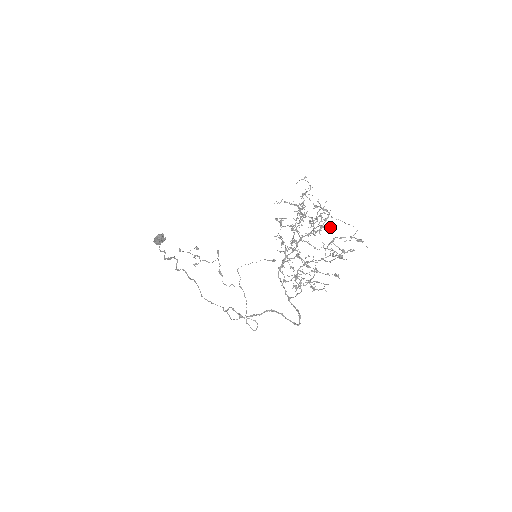
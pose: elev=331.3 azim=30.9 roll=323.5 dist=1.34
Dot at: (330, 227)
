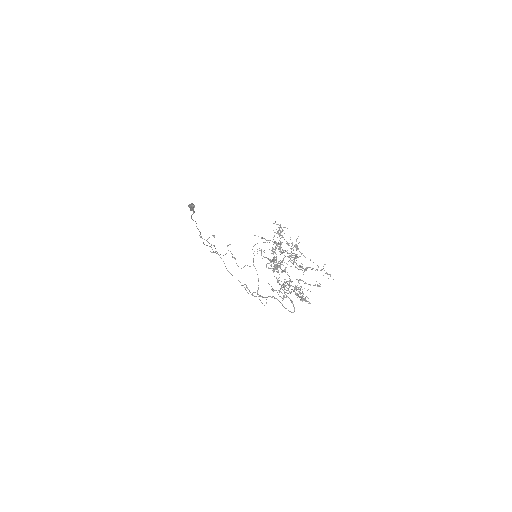
Dot at: occluded
